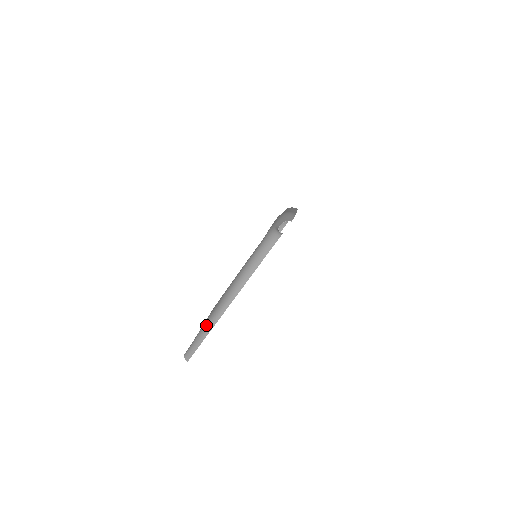
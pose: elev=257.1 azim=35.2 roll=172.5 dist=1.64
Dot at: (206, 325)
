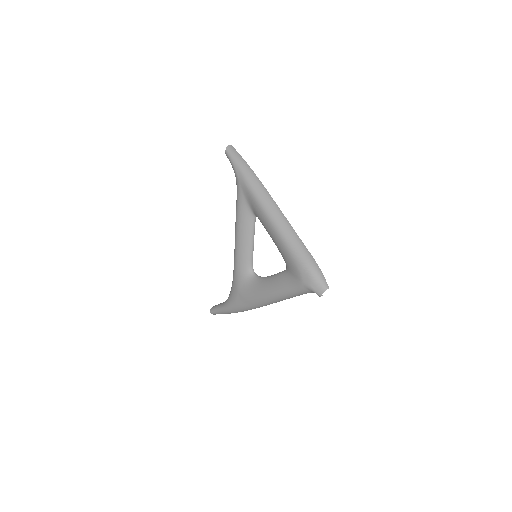
Dot at: (237, 311)
